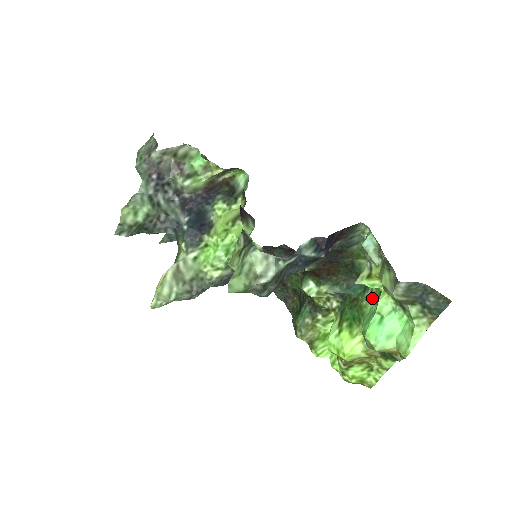
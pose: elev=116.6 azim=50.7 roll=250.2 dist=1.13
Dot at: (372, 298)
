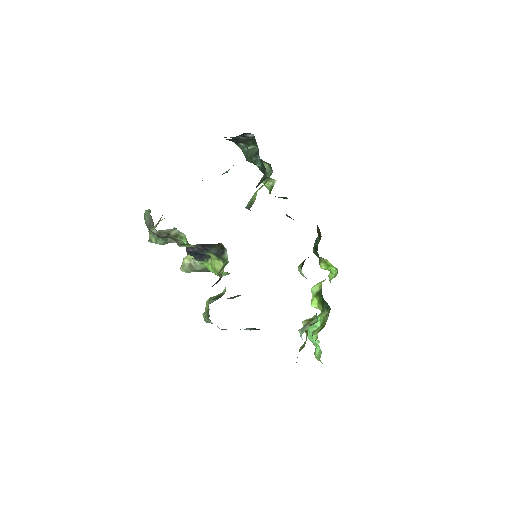
Dot at: (324, 318)
